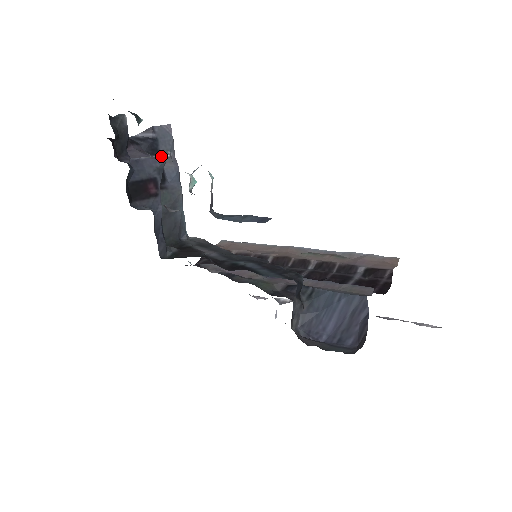
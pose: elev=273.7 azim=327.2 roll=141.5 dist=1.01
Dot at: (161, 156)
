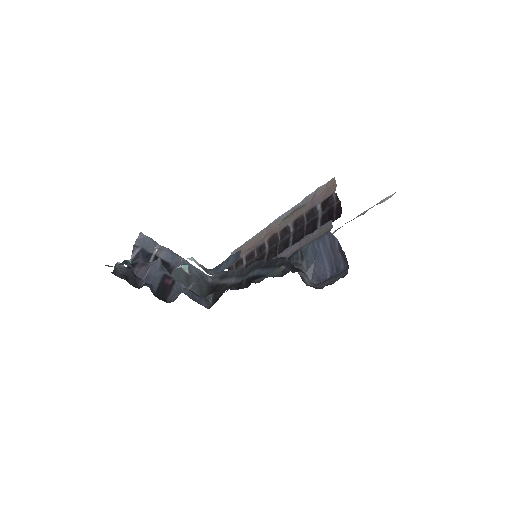
Dot at: (154, 255)
